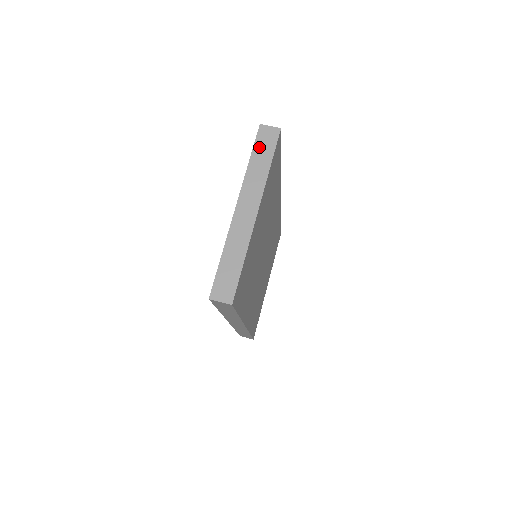
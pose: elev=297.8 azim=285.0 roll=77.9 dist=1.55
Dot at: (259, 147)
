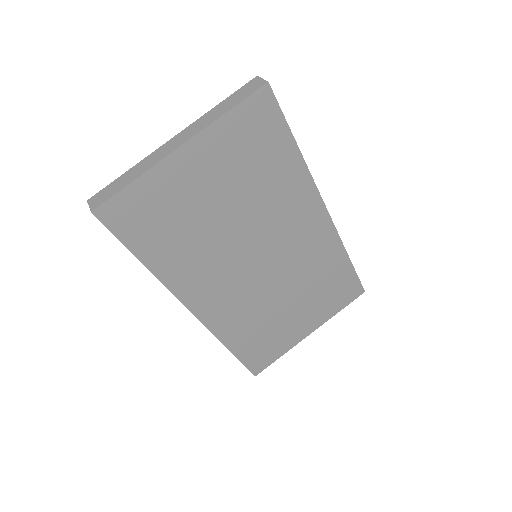
Dot at: (236, 94)
